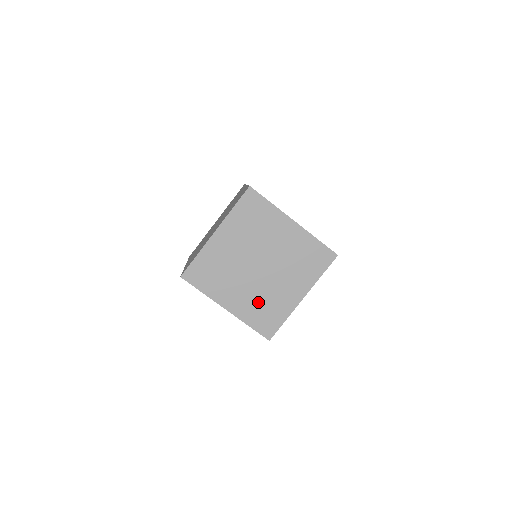
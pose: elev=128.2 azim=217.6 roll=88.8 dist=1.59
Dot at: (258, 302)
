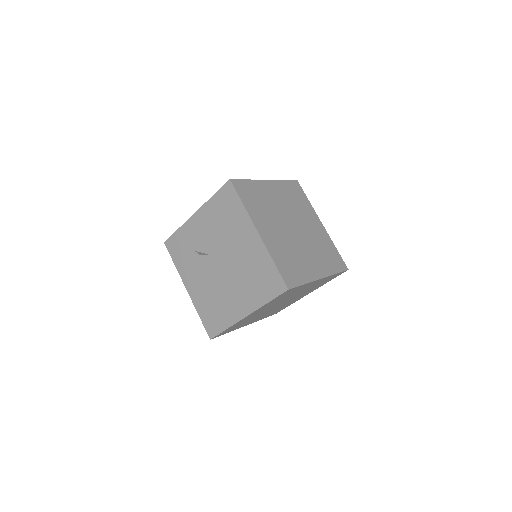
Dot at: (286, 250)
